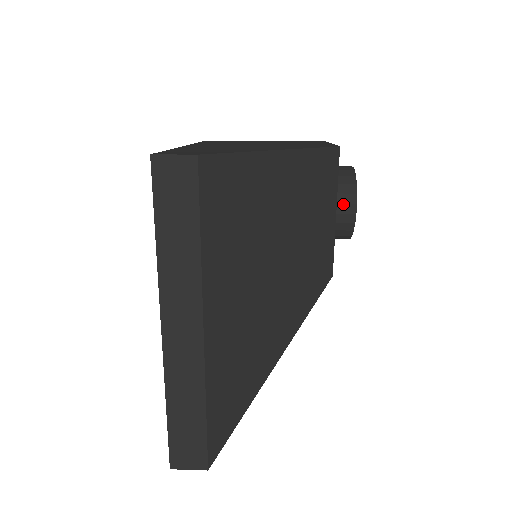
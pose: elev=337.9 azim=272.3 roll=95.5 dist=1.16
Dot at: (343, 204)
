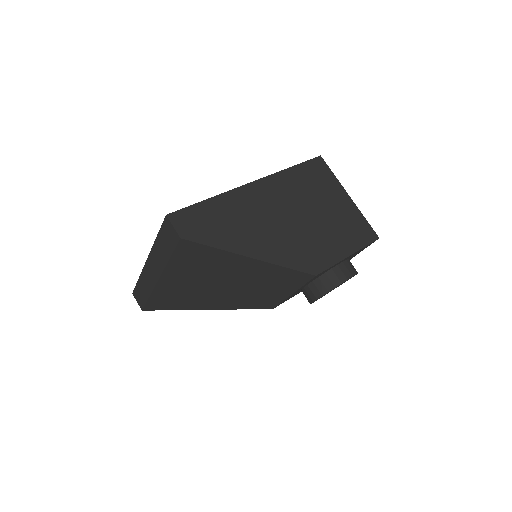
Dot at: (311, 291)
